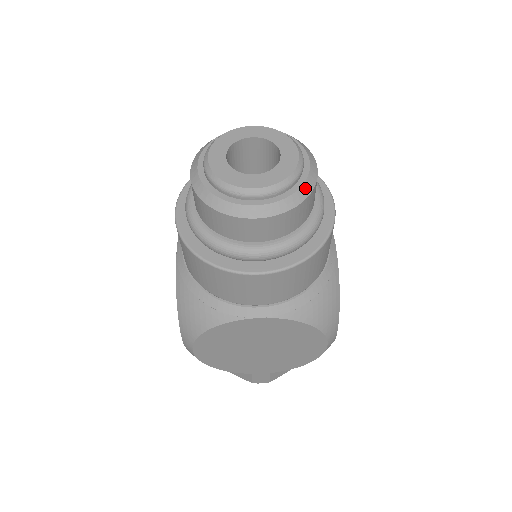
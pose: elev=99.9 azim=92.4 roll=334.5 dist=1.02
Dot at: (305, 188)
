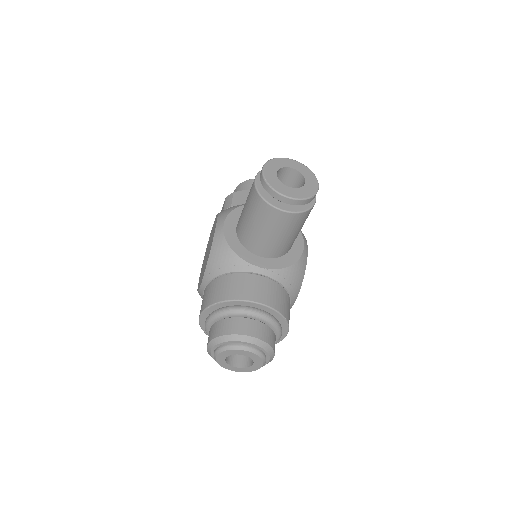
Dot at: occluded
